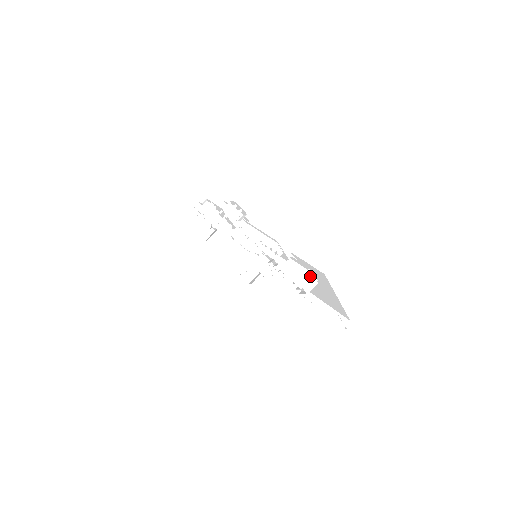
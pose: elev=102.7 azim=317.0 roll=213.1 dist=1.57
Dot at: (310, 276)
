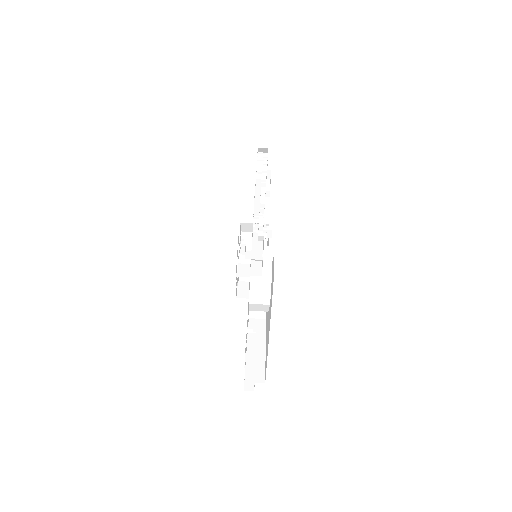
Dot at: (257, 260)
